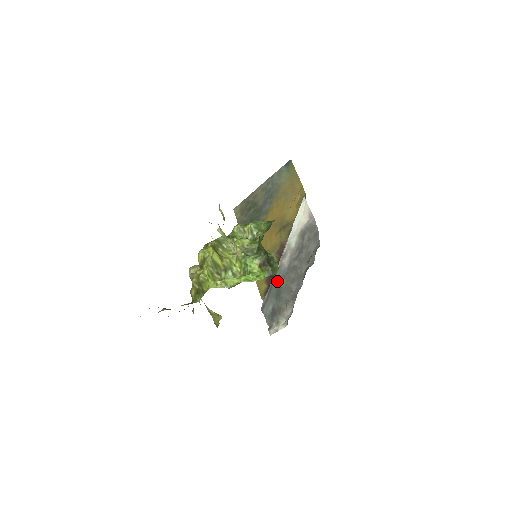
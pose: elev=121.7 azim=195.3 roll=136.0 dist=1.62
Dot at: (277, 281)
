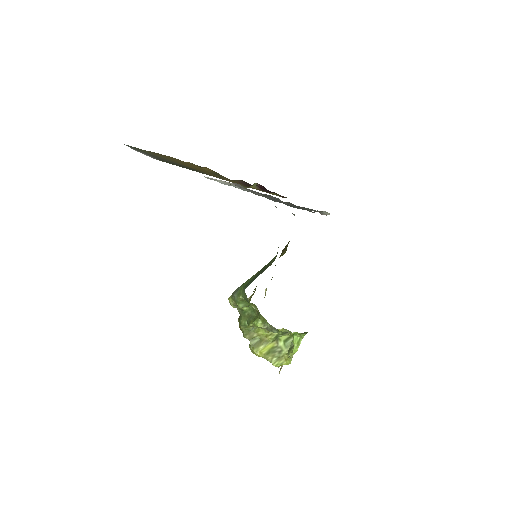
Dot at: occluded
